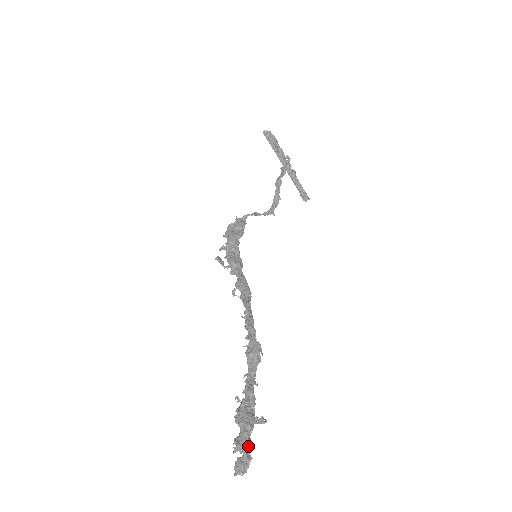
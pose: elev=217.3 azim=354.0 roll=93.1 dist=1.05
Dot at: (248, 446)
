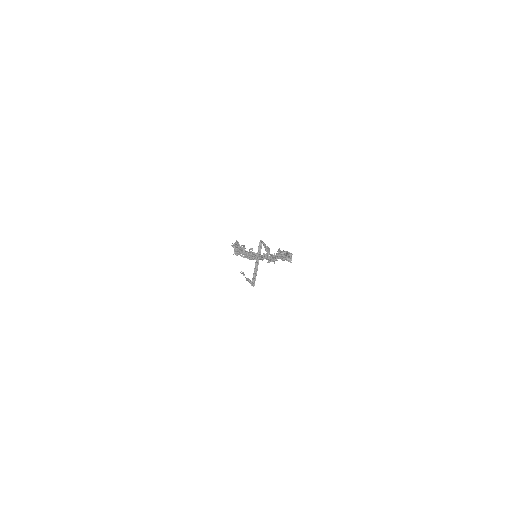
Dot at: occluded
